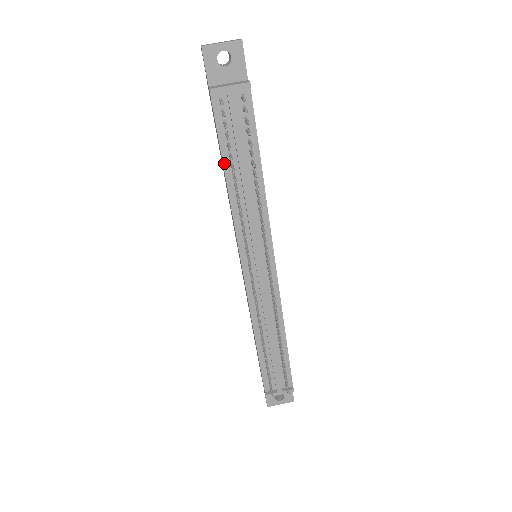
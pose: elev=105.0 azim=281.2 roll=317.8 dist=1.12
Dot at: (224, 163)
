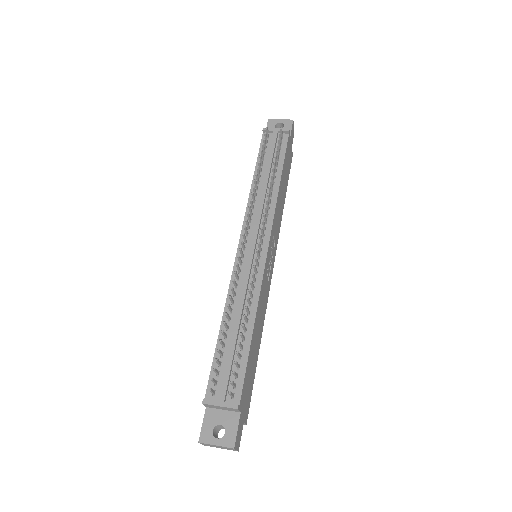
Dot at: (256, 169)
